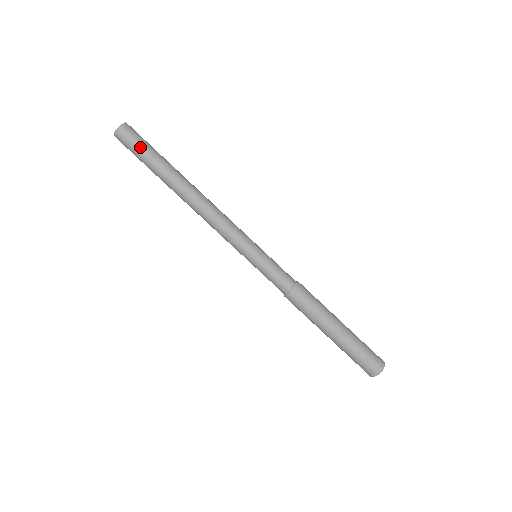
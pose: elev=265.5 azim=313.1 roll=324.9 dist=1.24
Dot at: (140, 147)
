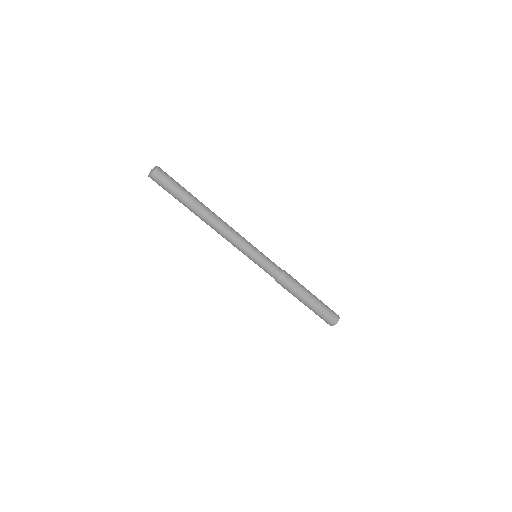
Dot at: (168, 189)
